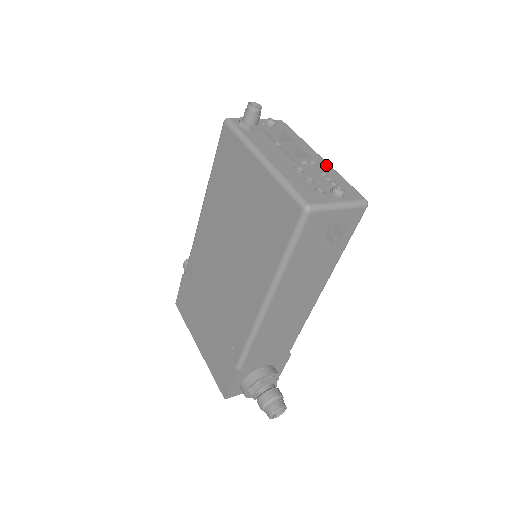
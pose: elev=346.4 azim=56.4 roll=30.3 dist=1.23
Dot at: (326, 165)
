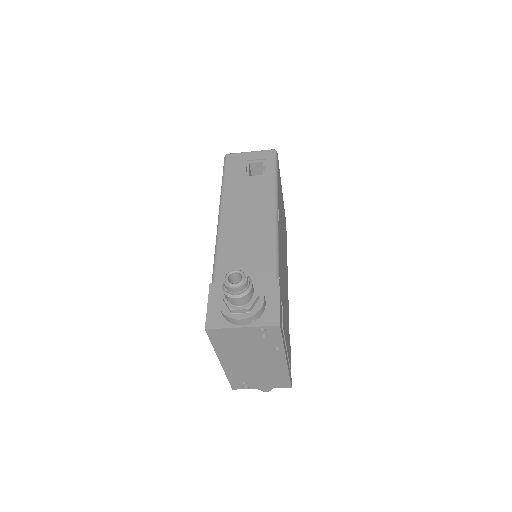
Dot at: occluded
